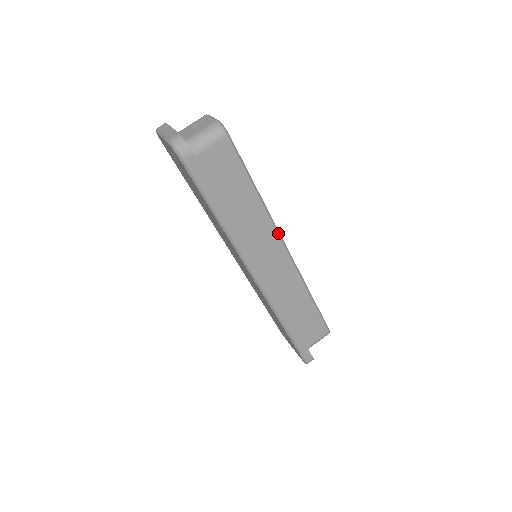
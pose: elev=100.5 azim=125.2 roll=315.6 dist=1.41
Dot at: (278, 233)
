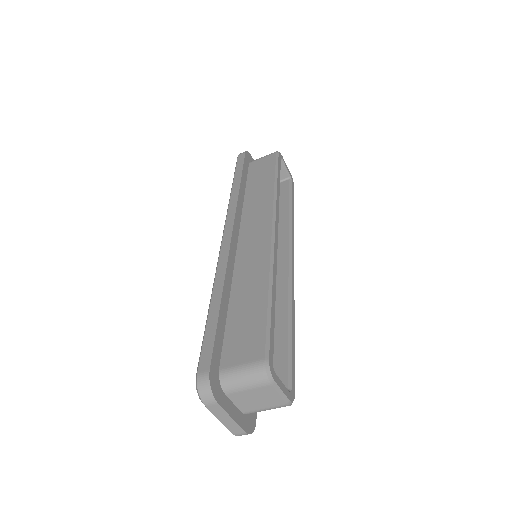
Dot at: (293, 284)
